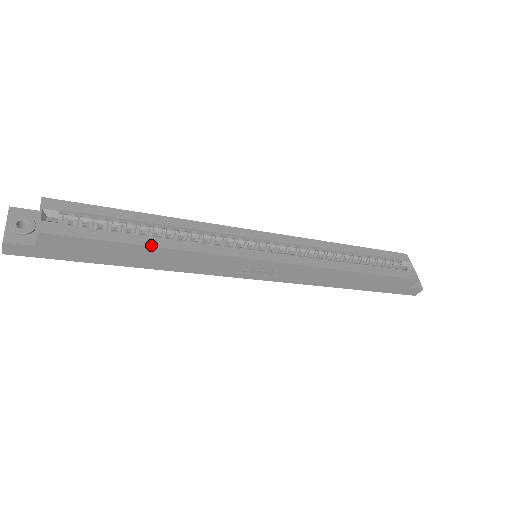
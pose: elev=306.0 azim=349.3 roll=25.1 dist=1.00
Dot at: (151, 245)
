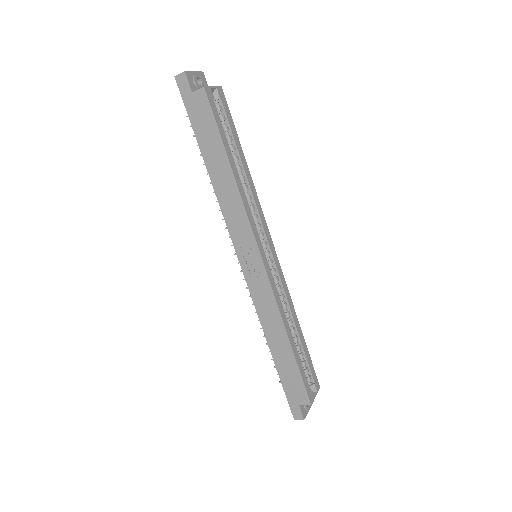
Dot at: (231, 165)
